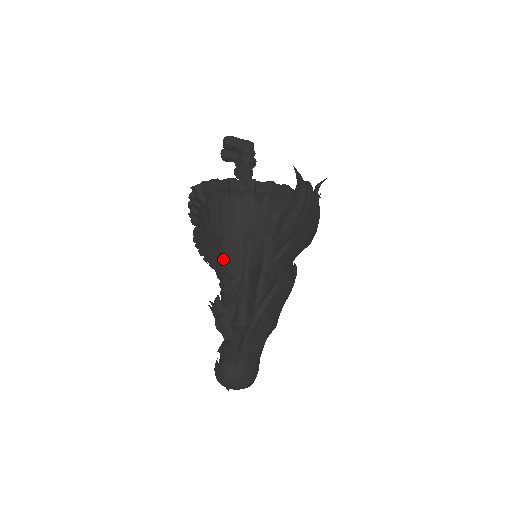
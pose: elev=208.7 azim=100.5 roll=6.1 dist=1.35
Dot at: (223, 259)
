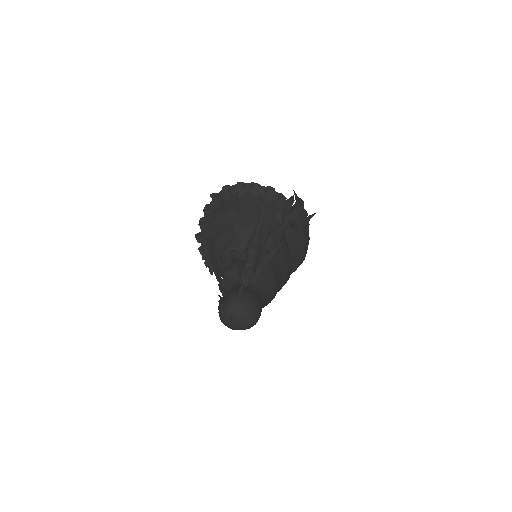
Dot at: (233, 236)
